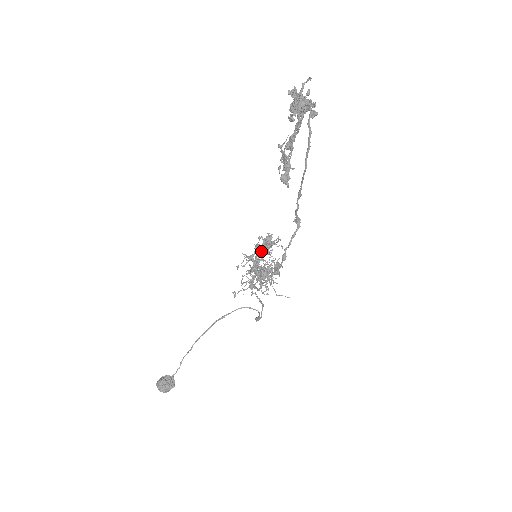
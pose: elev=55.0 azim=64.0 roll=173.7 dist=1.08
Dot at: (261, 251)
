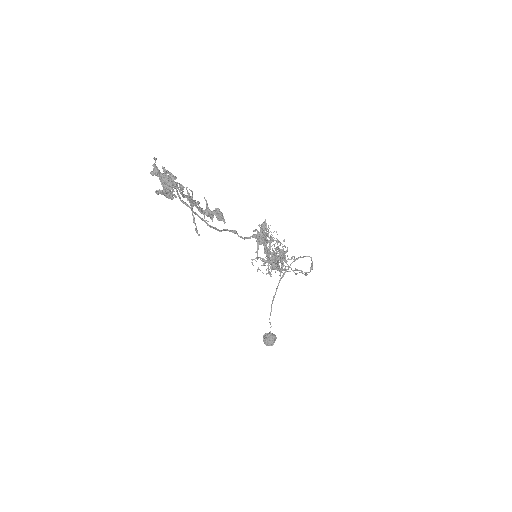
Dot at: (262, 242)
